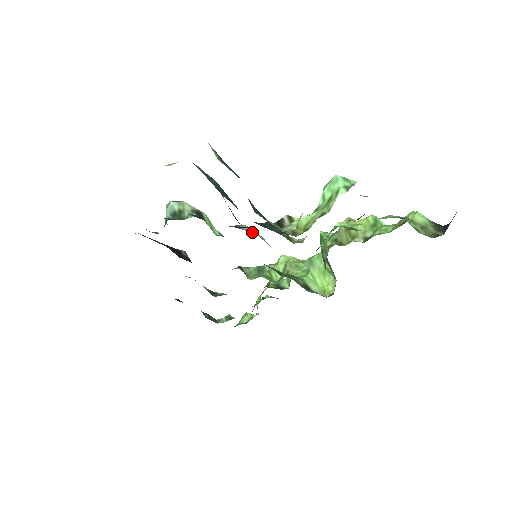
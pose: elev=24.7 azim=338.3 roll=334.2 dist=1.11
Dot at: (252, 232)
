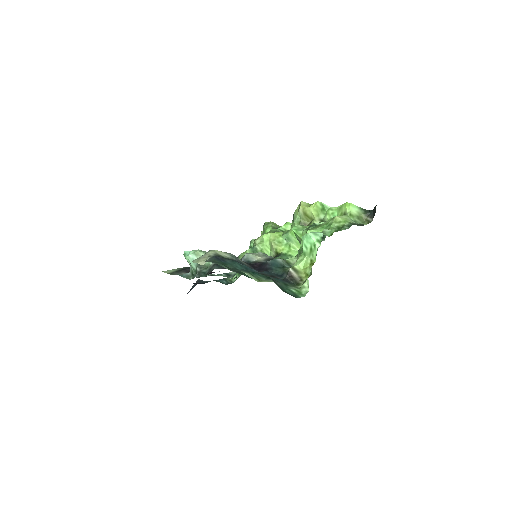
Dot at: (257, 259)
